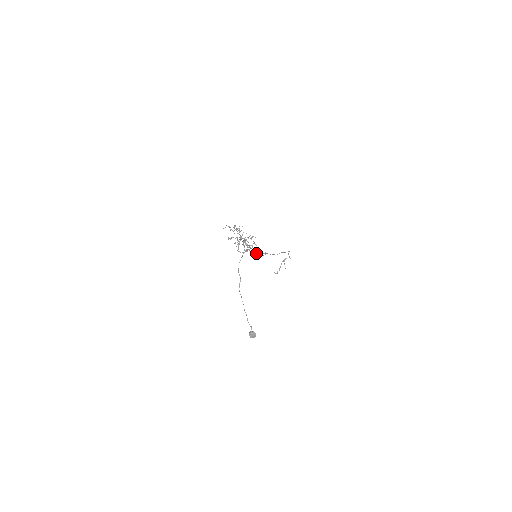
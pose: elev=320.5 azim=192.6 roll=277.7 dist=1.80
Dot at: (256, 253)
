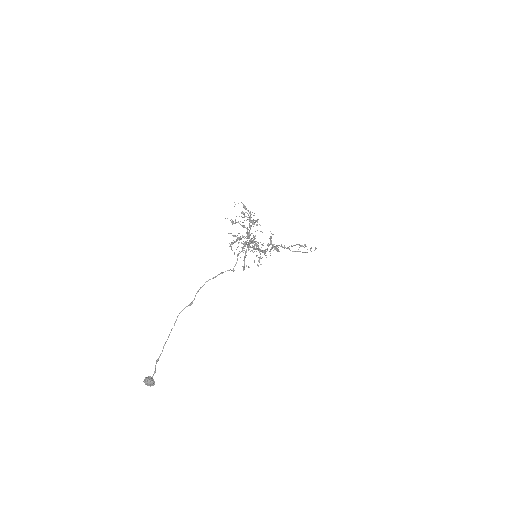
Dot at: occluded
